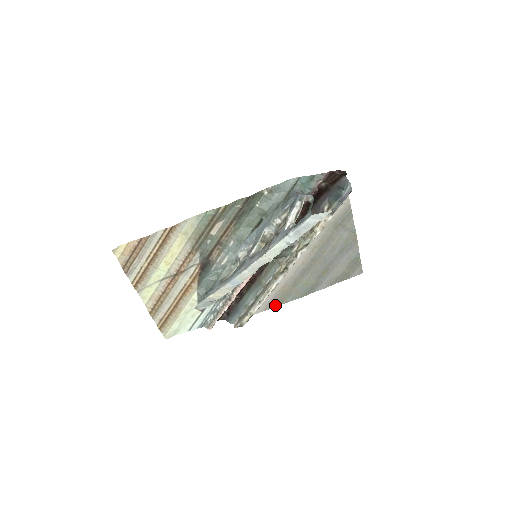
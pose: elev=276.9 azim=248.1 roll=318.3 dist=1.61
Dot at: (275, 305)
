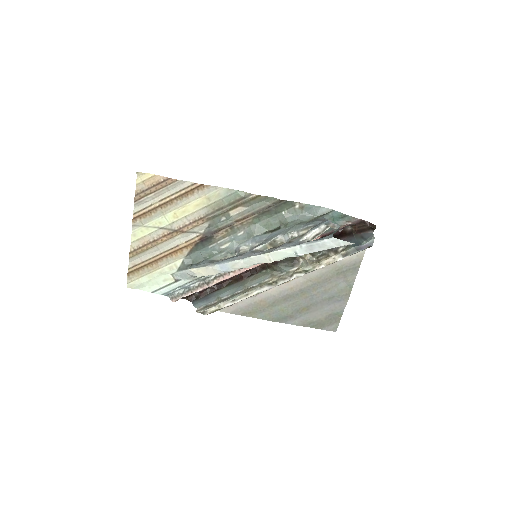
Dot at: (244, 314)
